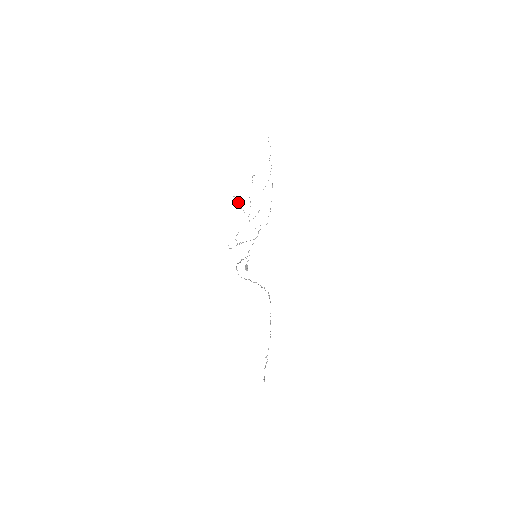
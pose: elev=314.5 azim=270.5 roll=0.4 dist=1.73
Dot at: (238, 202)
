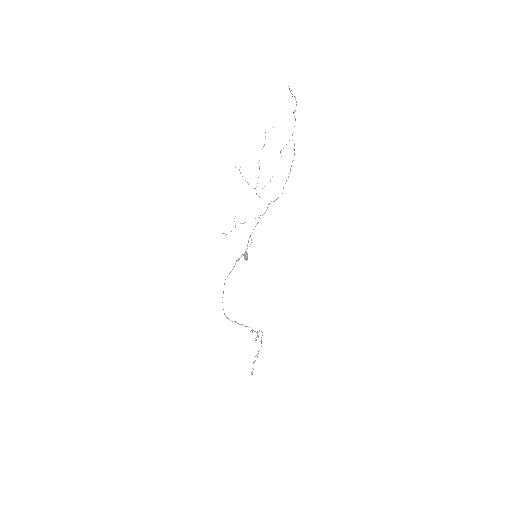
Dot at: (240, 173)
